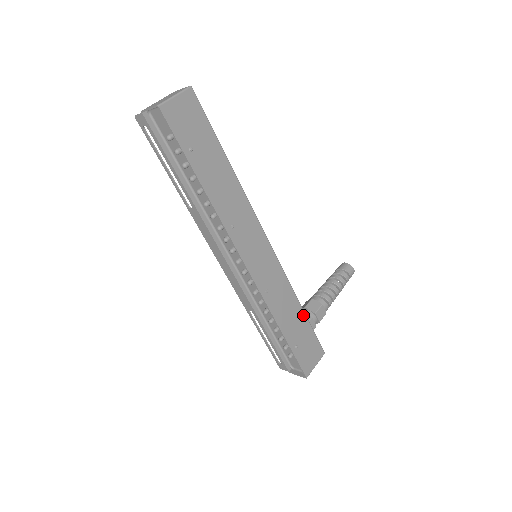
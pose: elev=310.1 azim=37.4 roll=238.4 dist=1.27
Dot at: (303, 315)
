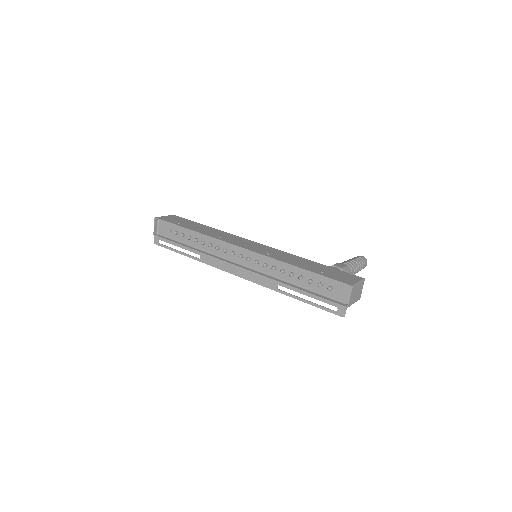
Dot at: (317, 263)
